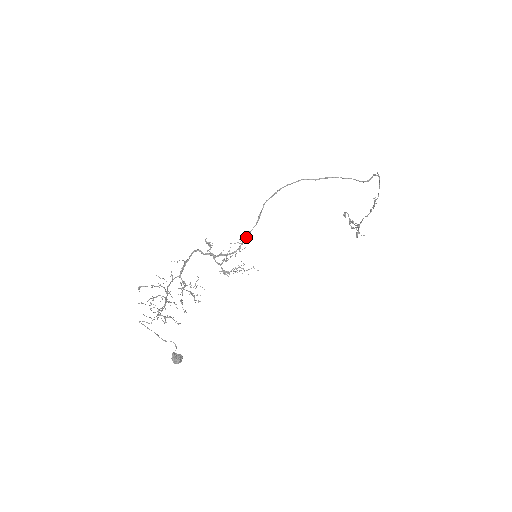
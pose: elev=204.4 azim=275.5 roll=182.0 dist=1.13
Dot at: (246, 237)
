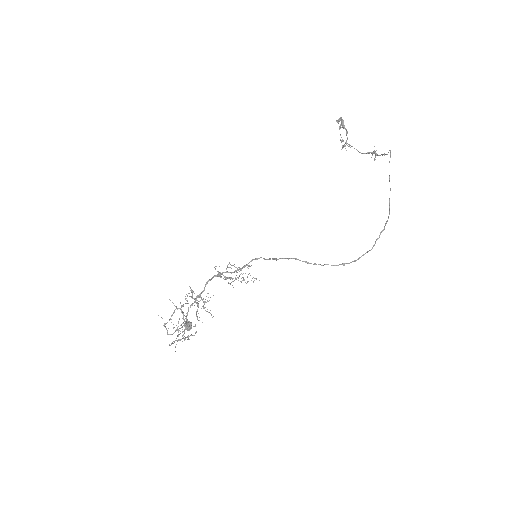
Dot at: occluded
